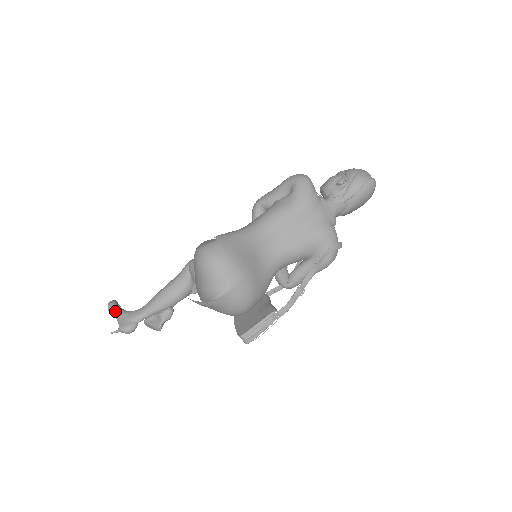
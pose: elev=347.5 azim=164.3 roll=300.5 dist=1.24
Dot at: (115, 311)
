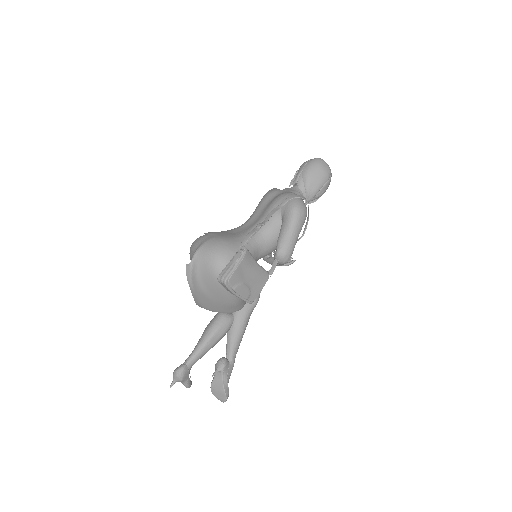
Dot at: occluded
